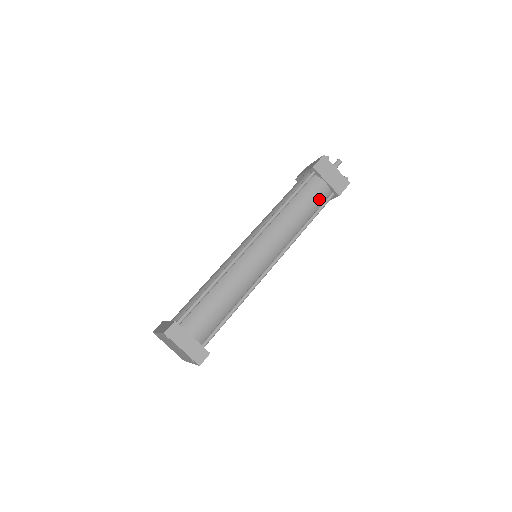
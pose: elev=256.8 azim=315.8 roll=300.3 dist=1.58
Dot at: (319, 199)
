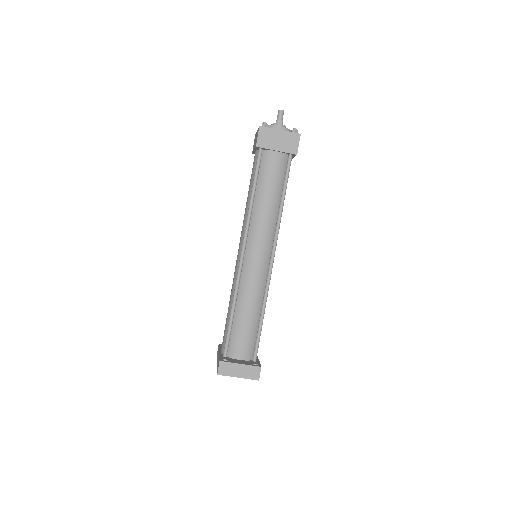
Dot at: (280, 171)
